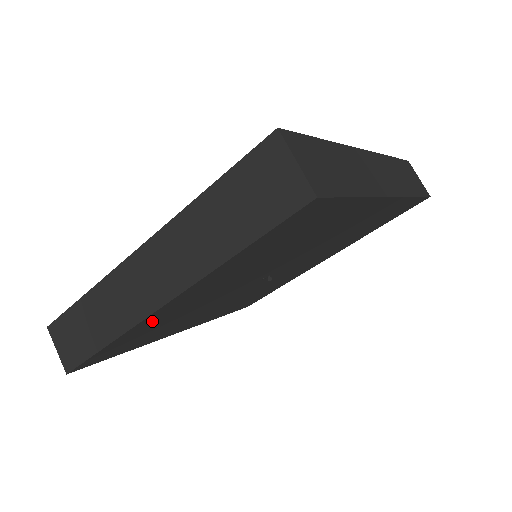
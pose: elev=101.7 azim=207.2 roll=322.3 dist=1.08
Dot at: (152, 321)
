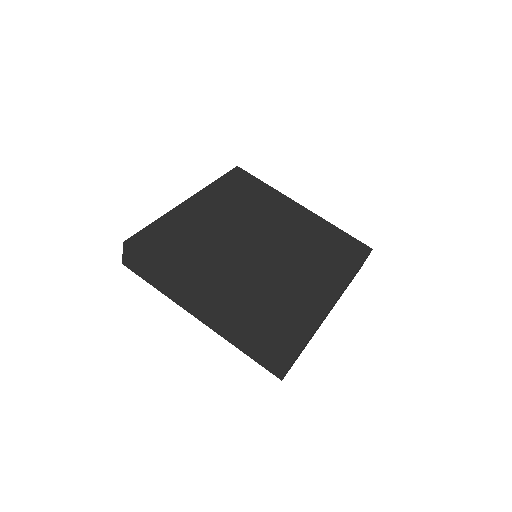
Dot at: occluded
